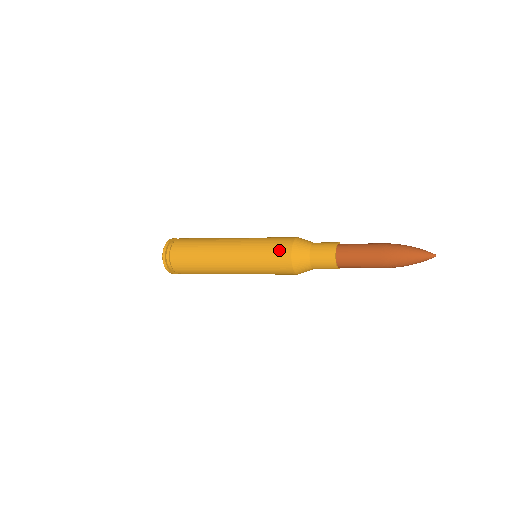
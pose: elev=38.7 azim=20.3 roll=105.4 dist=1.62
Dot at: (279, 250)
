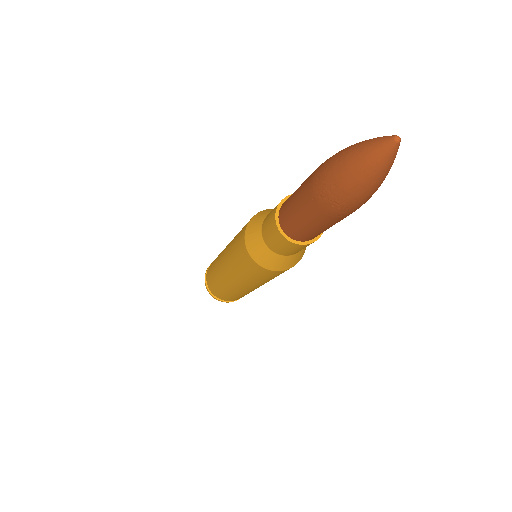
Dot at: (239, 237)
